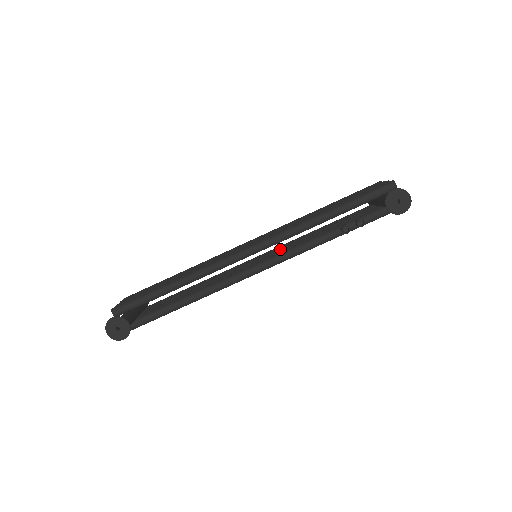
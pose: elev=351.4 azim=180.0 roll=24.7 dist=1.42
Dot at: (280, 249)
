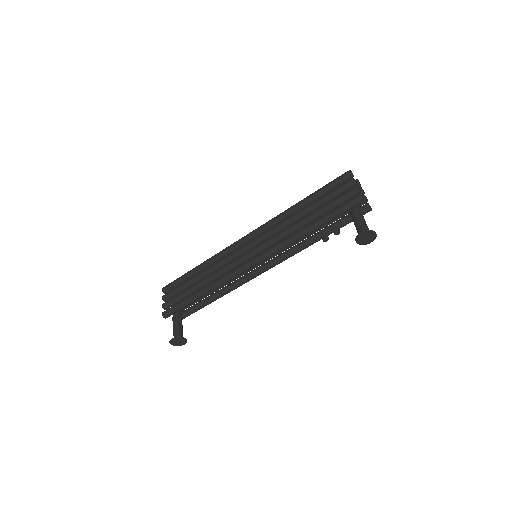
Dot at: occluded
